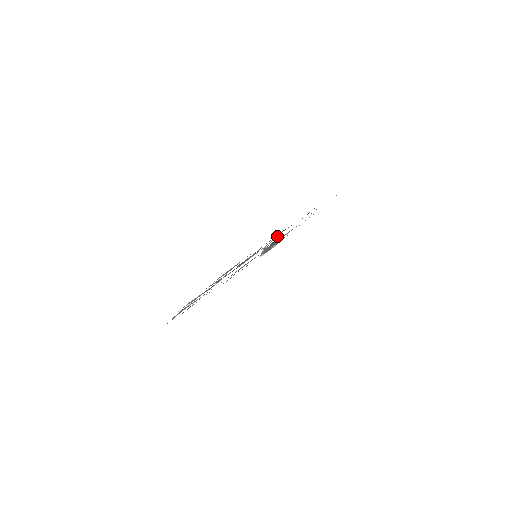
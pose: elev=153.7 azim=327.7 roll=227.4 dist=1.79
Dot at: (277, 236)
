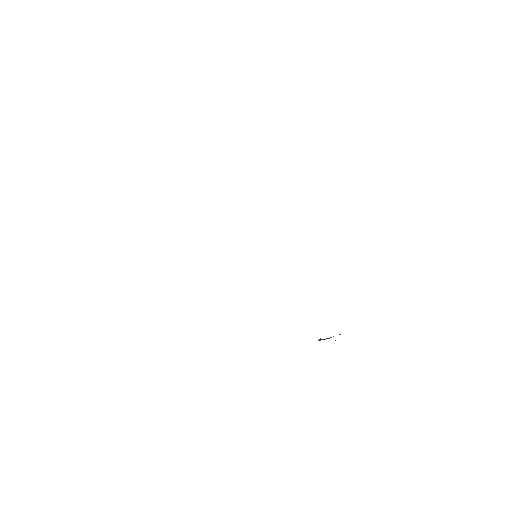
Dot at: occluded
